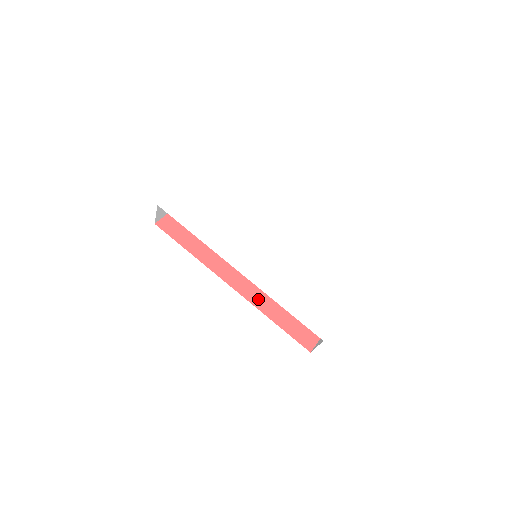
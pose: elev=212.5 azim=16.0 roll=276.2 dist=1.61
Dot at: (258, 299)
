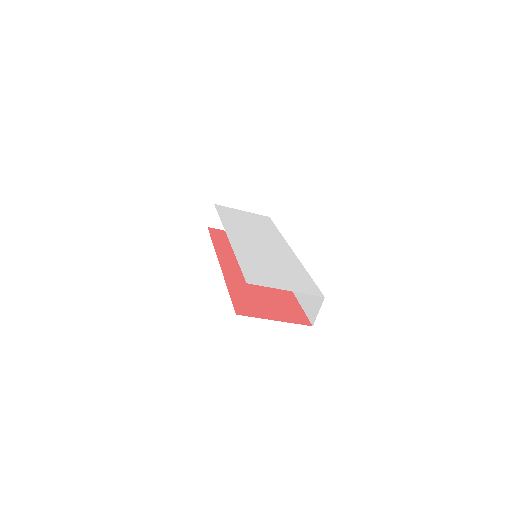
Dot at: (232, 277)
